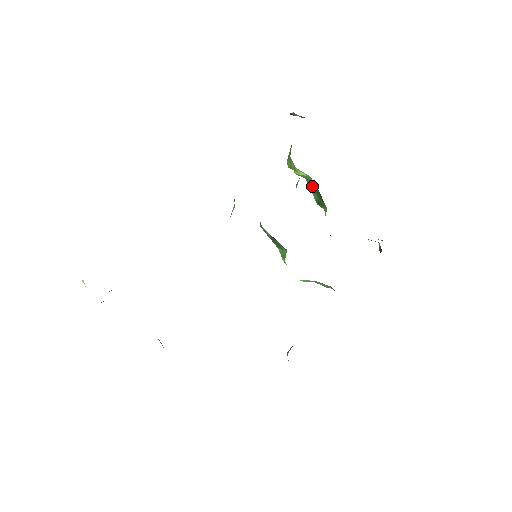
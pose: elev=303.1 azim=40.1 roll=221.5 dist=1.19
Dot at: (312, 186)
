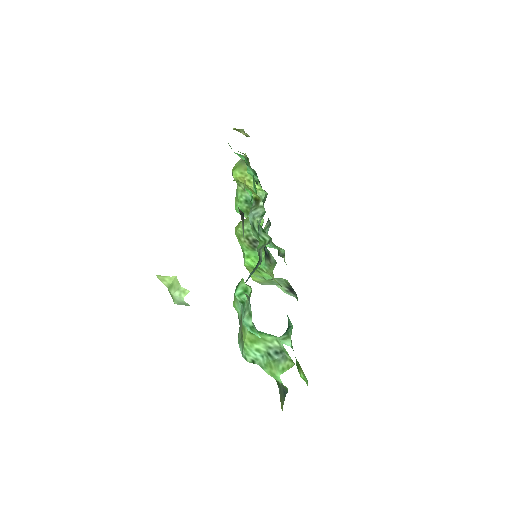
Dot at: (247, 197)
